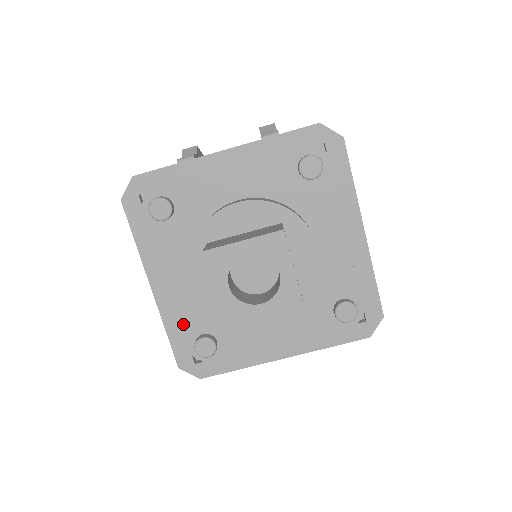
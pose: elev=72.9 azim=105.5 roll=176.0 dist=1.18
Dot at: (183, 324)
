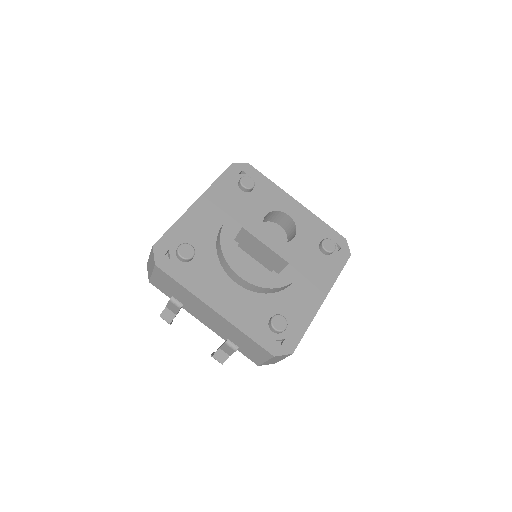
Dot at: (187, 232)
